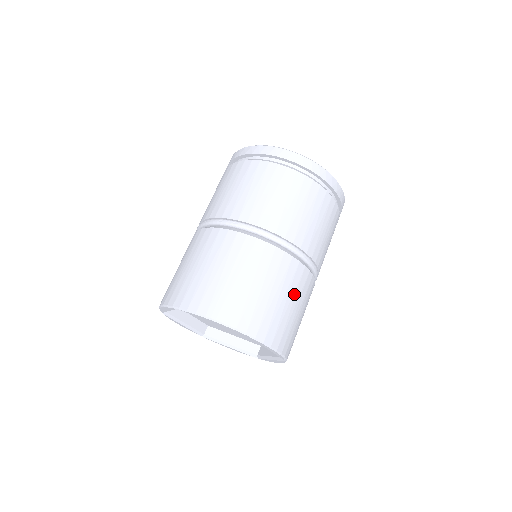
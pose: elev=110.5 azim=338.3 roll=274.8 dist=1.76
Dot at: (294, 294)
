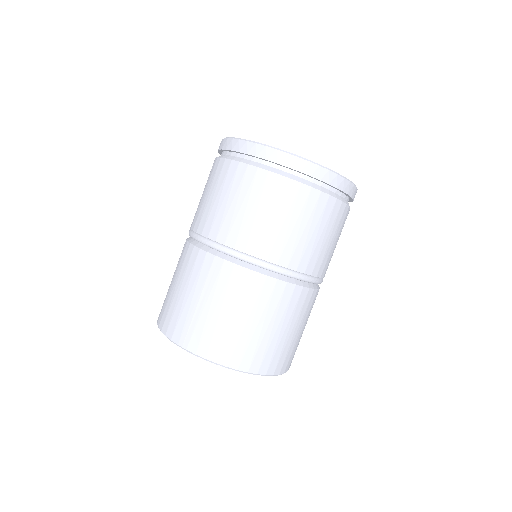
Dot at: (274, 315)
